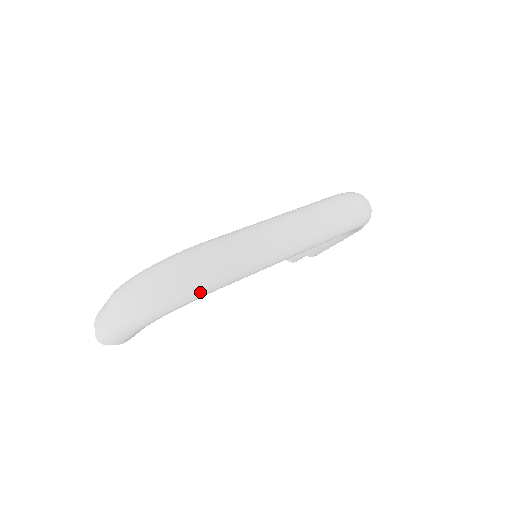
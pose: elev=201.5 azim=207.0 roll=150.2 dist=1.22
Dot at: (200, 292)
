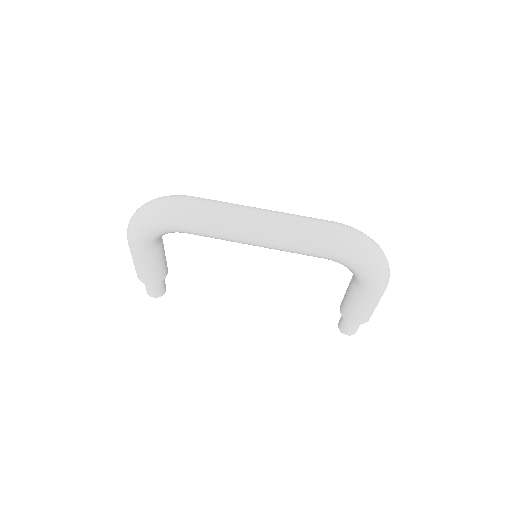
Dot at: (163, 219)
